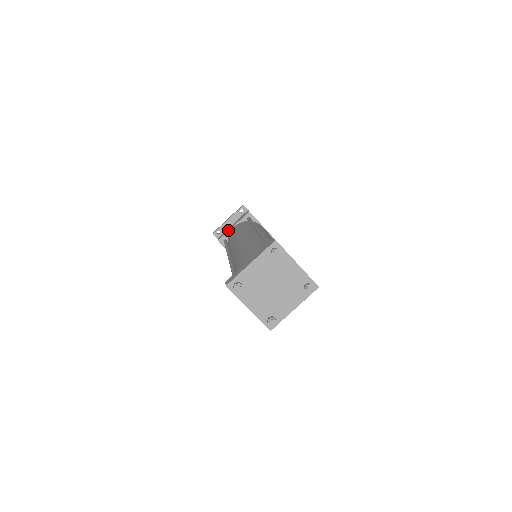
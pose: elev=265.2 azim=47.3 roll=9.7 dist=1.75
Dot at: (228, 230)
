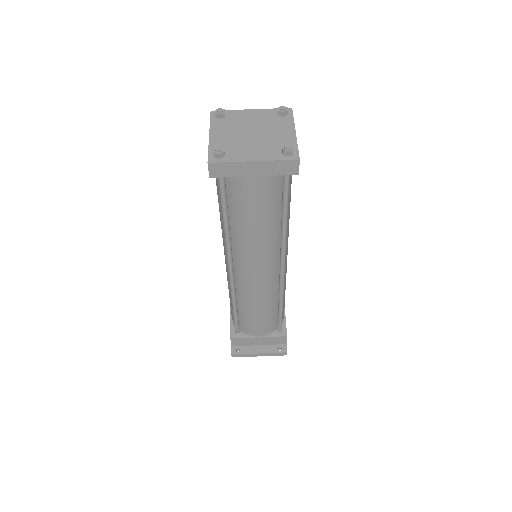
Dot at: occluded
